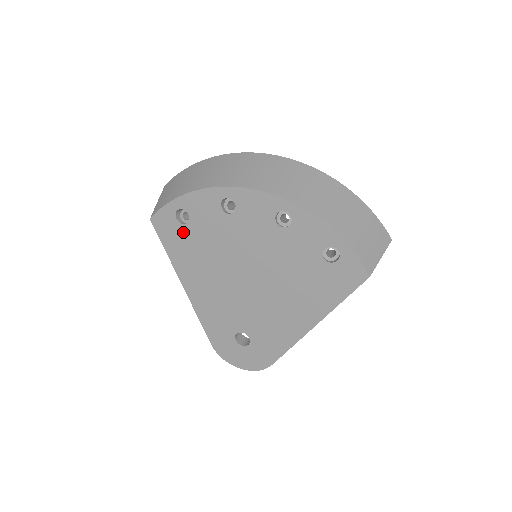
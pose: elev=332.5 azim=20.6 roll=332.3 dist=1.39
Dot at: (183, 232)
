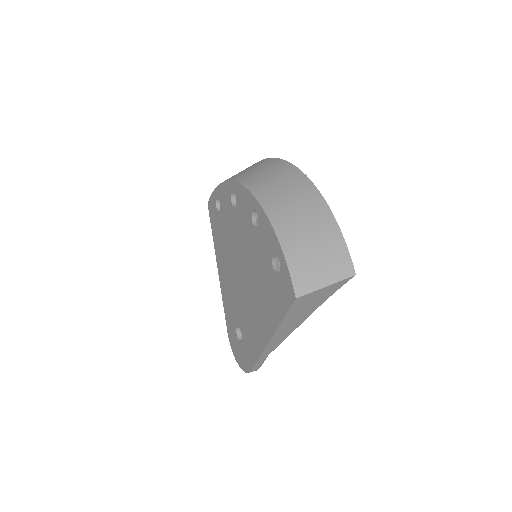
Dot at: (218, 219)
